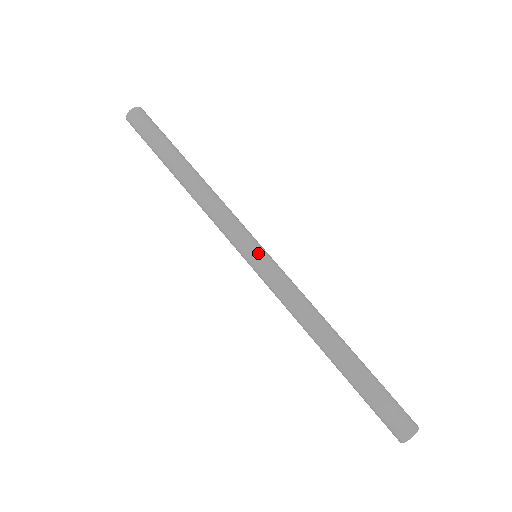
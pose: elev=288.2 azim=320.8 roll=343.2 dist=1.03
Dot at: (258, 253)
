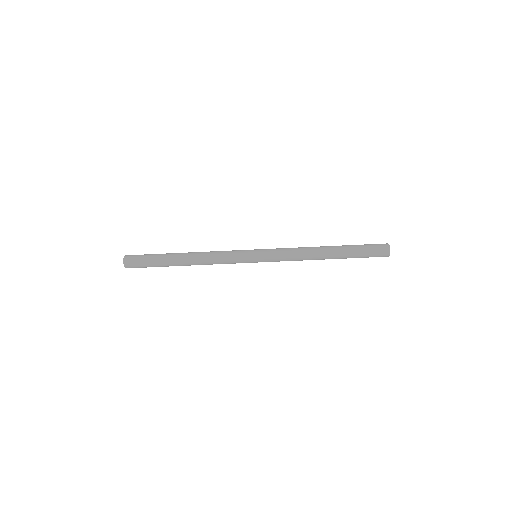
Dot at: (257, 261)
